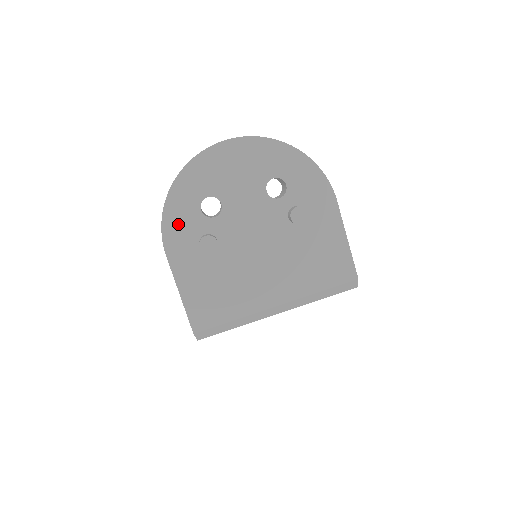
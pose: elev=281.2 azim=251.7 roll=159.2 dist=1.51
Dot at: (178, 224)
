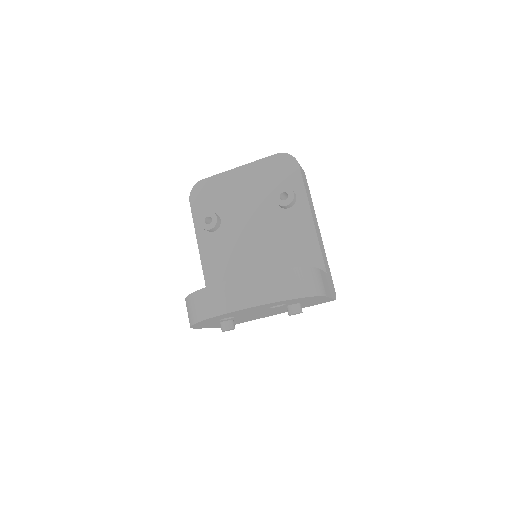
Dot at: (203, 325)
